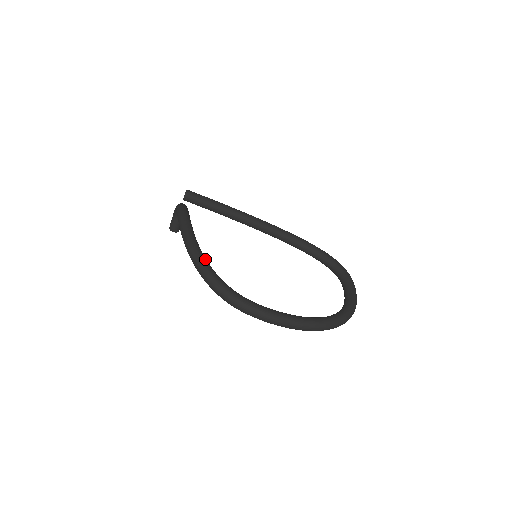
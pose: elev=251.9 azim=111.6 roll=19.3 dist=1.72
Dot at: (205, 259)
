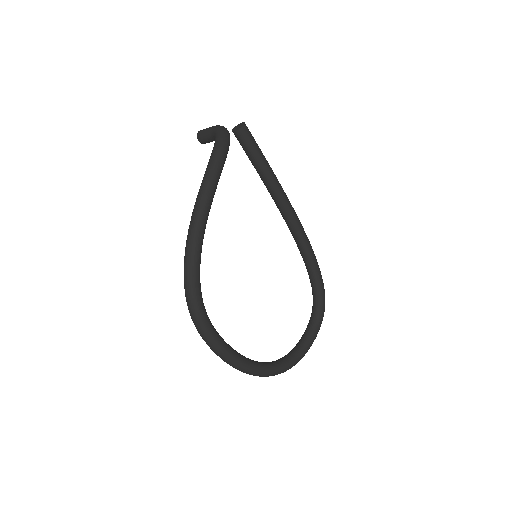
Dot at: (200, 254)
